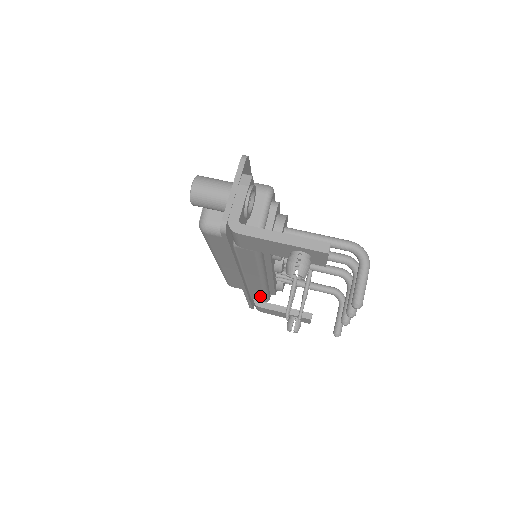
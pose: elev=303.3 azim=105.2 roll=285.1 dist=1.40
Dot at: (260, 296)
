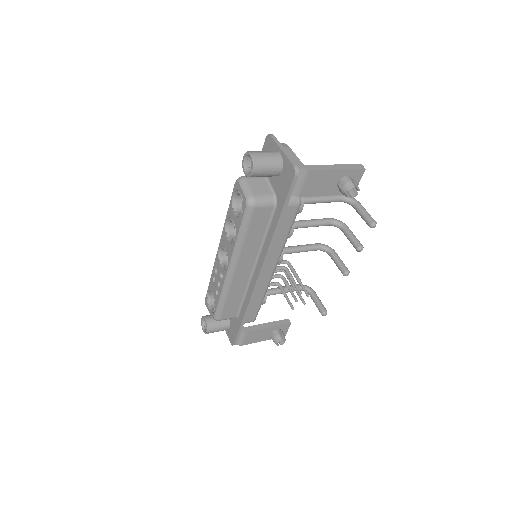
Dot at: (255, 309)
